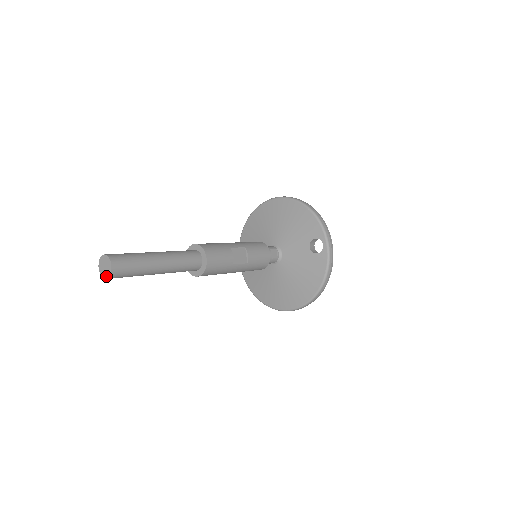
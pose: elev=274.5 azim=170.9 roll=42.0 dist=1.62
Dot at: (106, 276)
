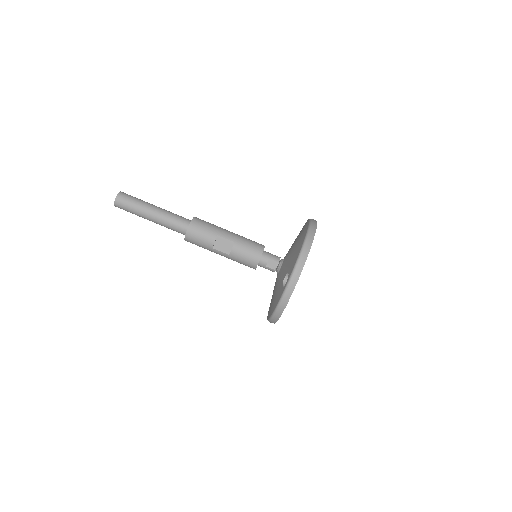
Dot at: occluded
